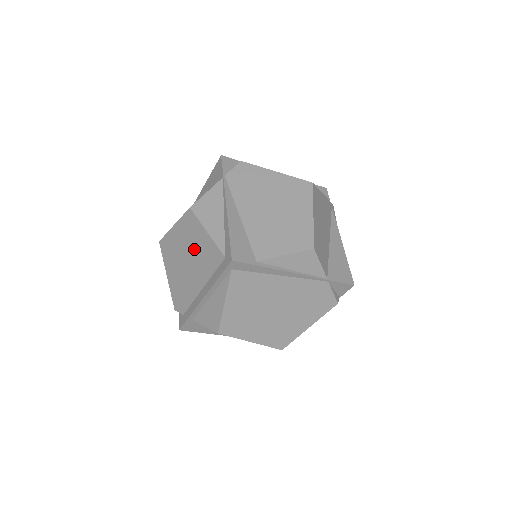
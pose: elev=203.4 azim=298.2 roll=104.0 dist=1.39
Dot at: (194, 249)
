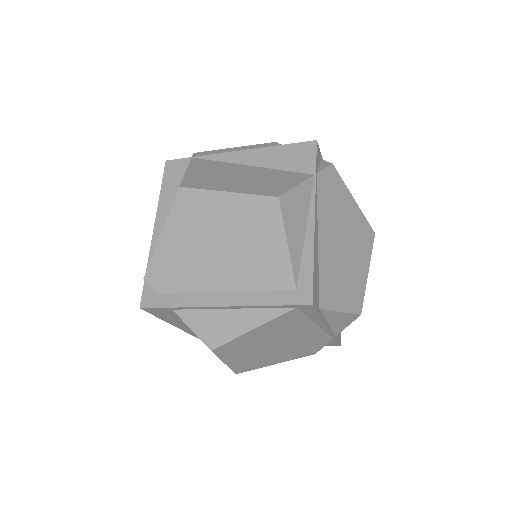
Dot at: (246, 244)
